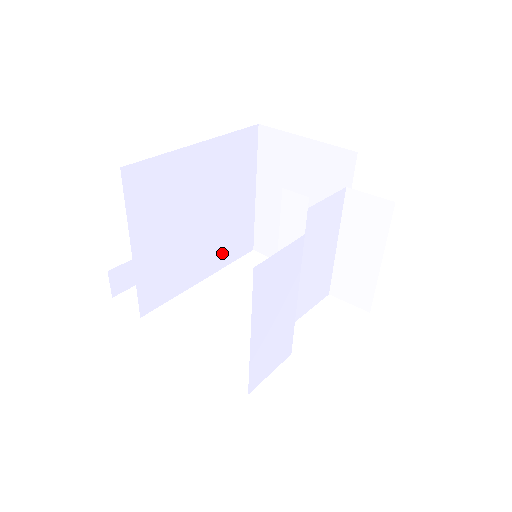
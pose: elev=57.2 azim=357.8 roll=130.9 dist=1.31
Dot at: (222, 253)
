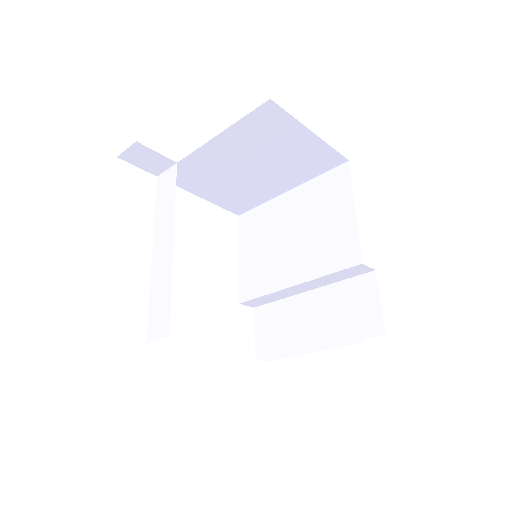
Dot at: (166, 217)
